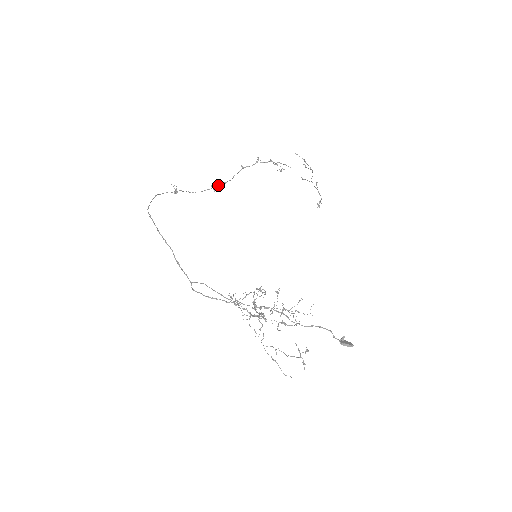
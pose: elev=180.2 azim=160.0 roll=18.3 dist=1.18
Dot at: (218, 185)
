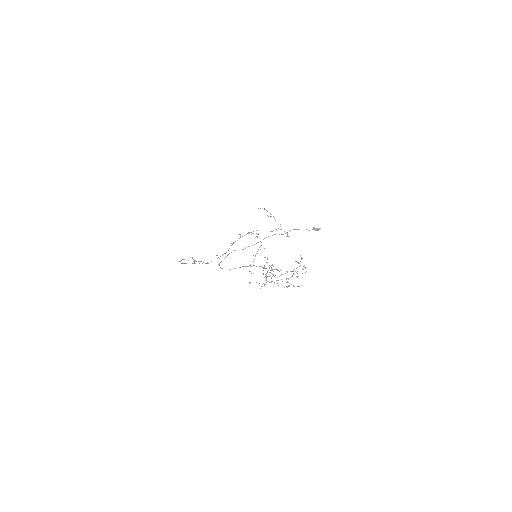
Dot at: (220, 256)
